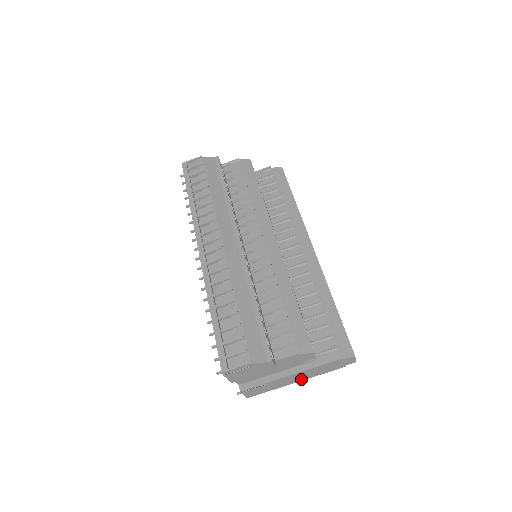
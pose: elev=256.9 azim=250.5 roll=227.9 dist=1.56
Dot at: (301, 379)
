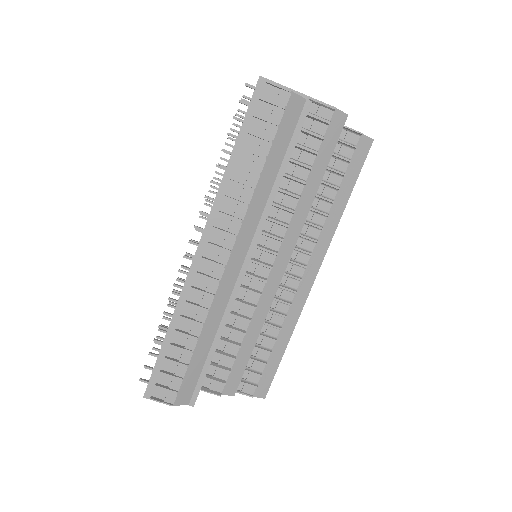
Dot at: occluded
